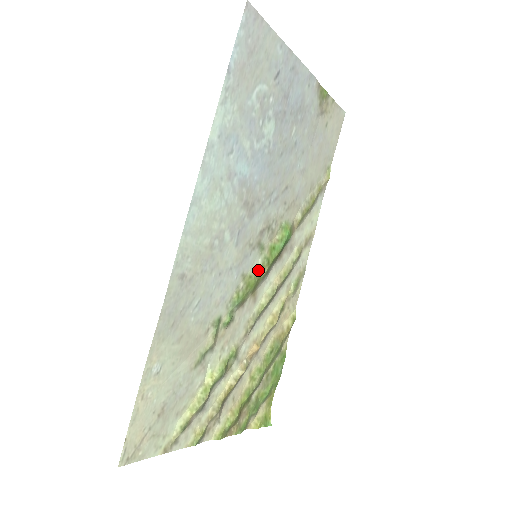
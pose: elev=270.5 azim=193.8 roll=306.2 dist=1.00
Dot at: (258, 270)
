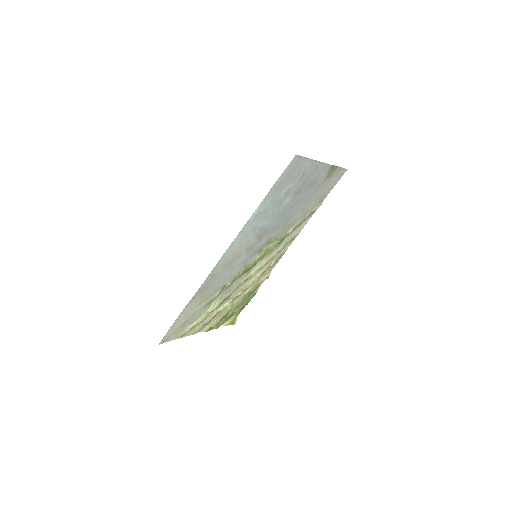
Dot at: (255, 261)
